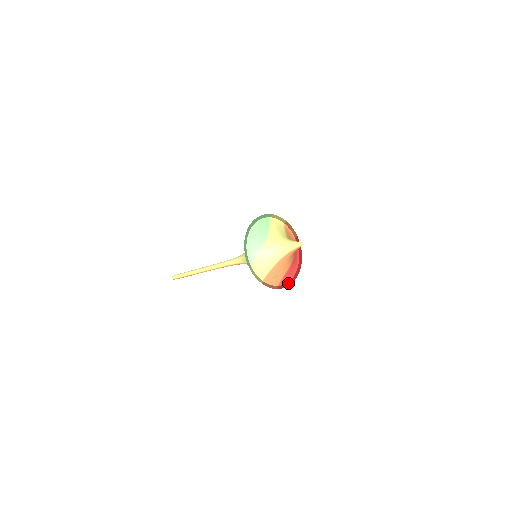
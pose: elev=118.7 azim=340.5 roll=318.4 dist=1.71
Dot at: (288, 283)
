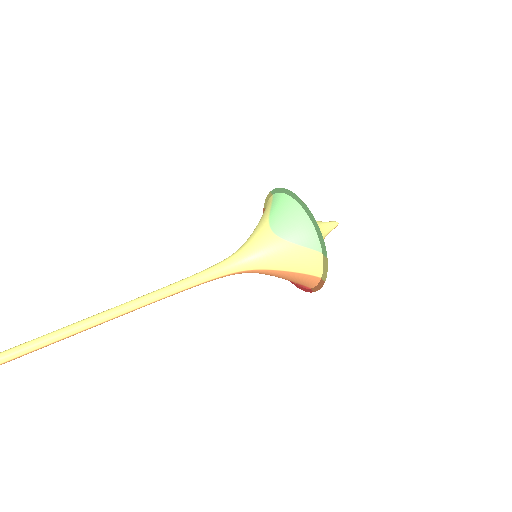
Dot at: (301, 287)
